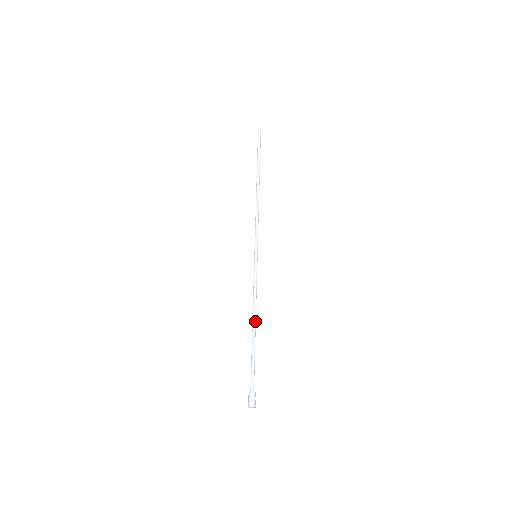
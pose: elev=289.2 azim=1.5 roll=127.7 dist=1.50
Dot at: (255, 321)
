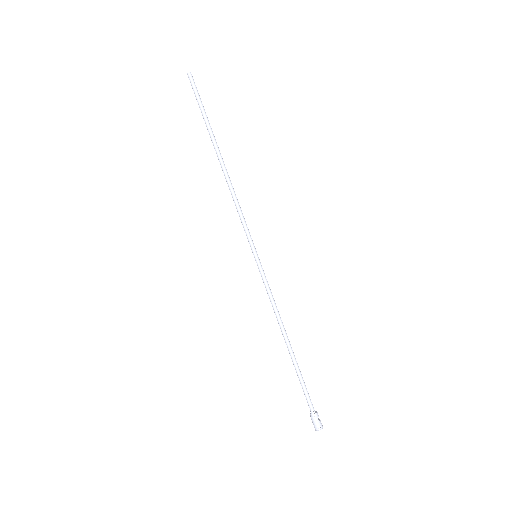
Dot at: (286, 335)
